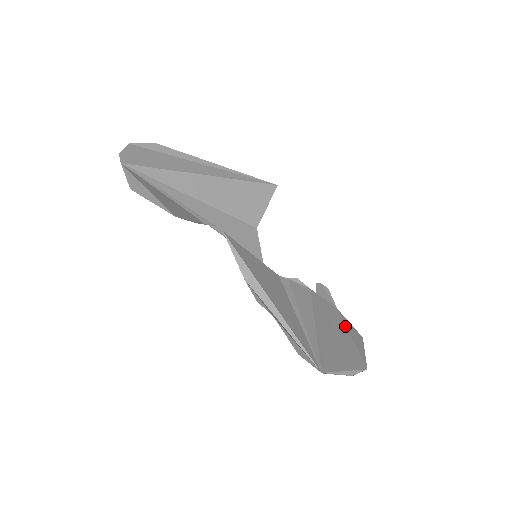
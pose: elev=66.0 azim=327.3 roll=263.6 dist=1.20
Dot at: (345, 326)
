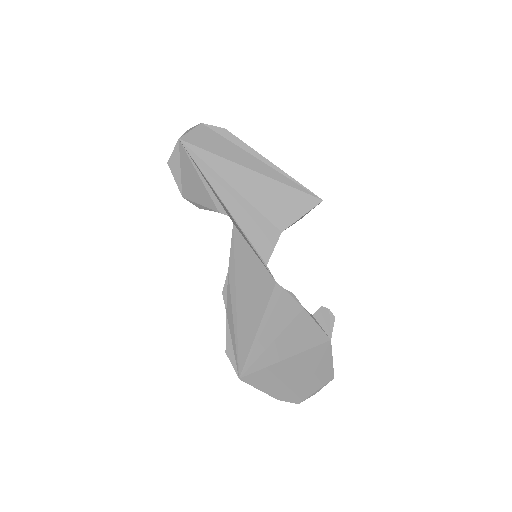
Dot at: (320, 358)
